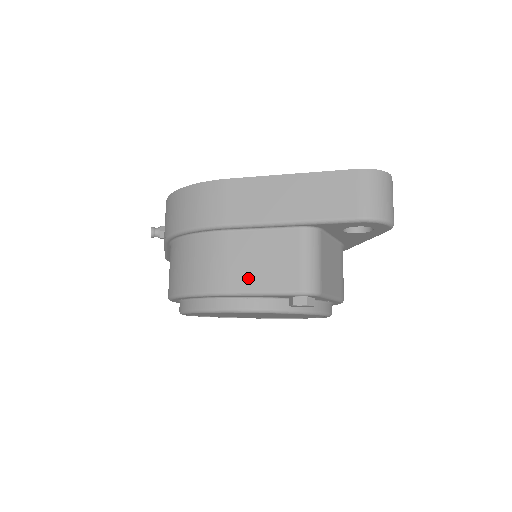
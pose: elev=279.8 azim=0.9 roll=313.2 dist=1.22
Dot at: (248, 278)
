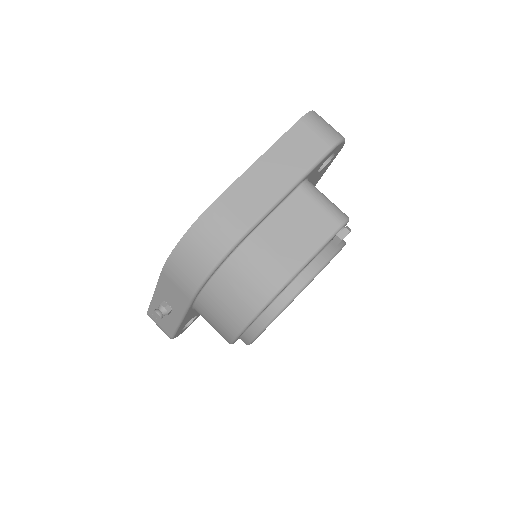
Dot at: (299, 250)
